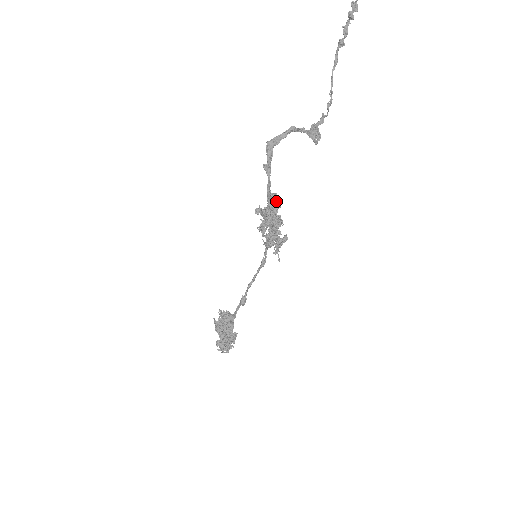
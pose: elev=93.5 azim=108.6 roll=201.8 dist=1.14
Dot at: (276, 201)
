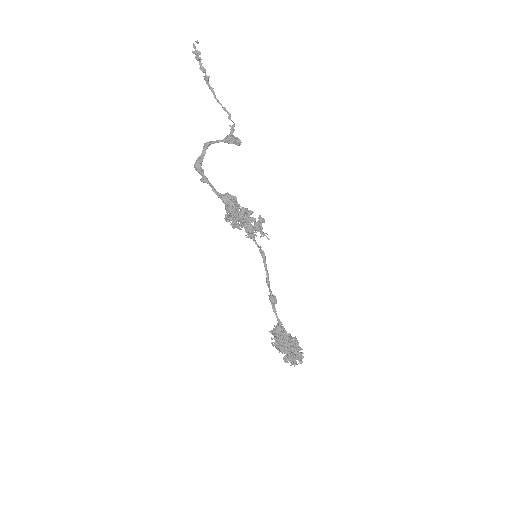
Dot at: (230, 197)
